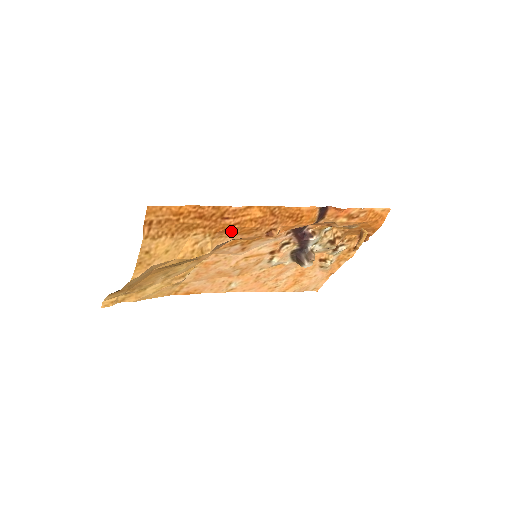
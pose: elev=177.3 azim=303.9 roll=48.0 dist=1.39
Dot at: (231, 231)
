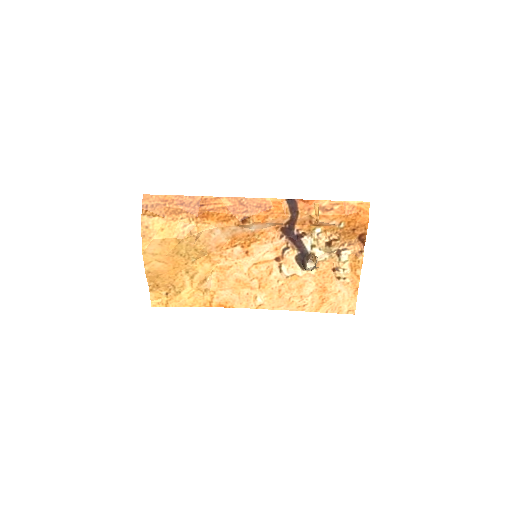
Dot at: (210, 217)
